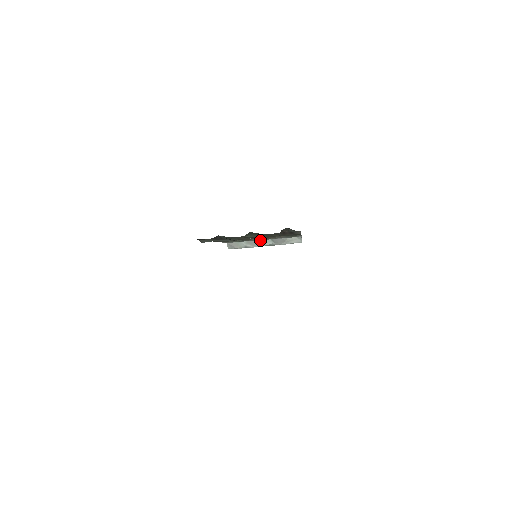
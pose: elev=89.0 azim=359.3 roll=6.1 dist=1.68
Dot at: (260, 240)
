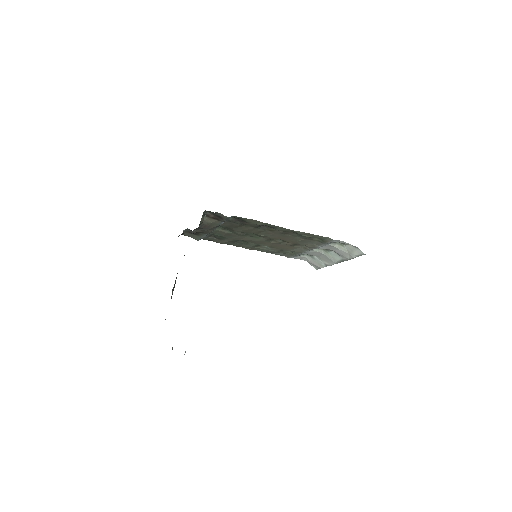
Dot at: (328, 255)
